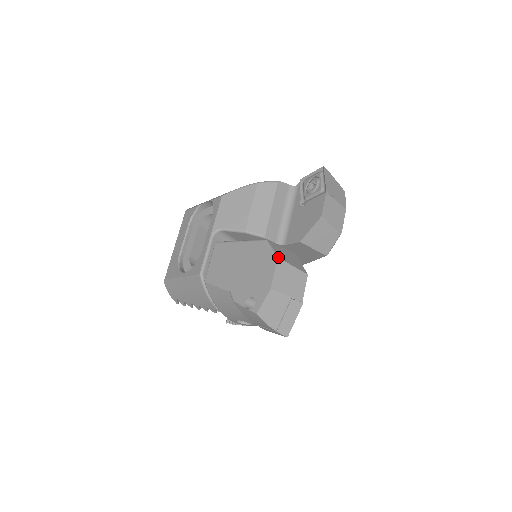
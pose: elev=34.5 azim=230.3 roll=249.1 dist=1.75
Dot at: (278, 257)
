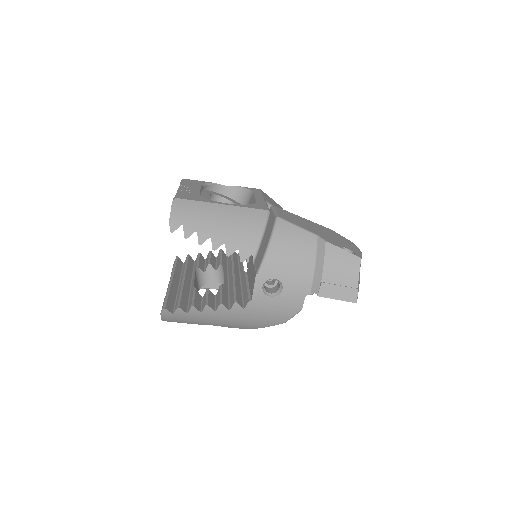
Dot at: (352, 242)
